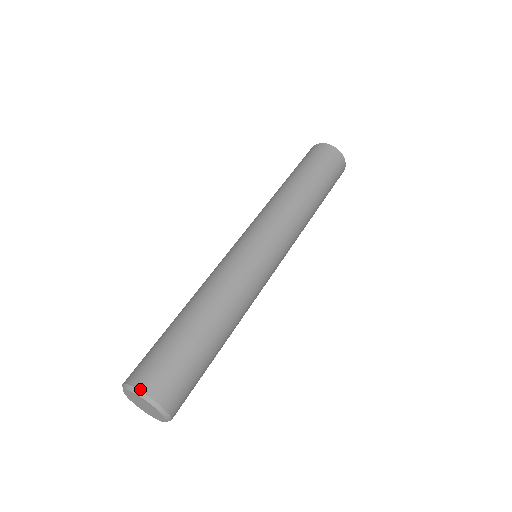
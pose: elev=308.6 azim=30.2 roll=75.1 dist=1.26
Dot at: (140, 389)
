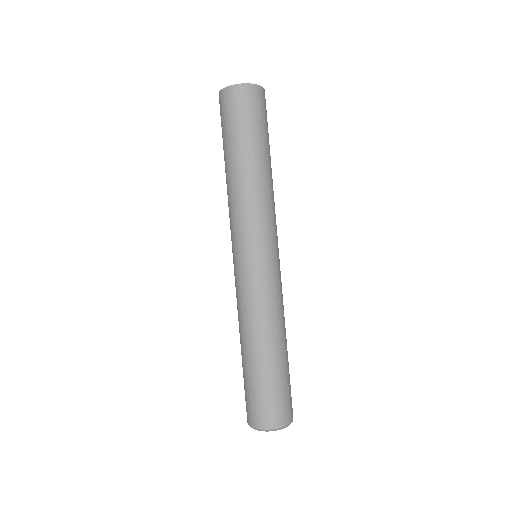
Dot at: (279, 427)
